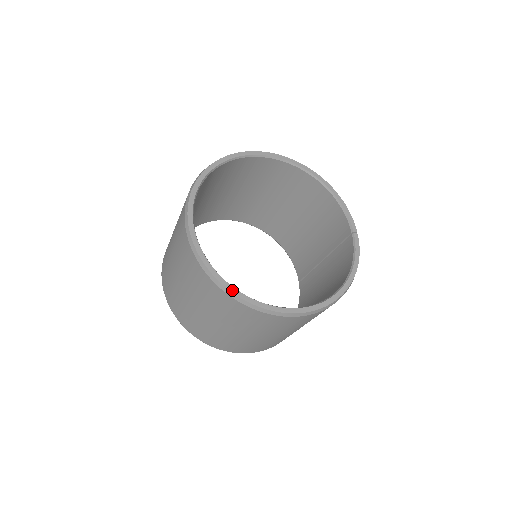
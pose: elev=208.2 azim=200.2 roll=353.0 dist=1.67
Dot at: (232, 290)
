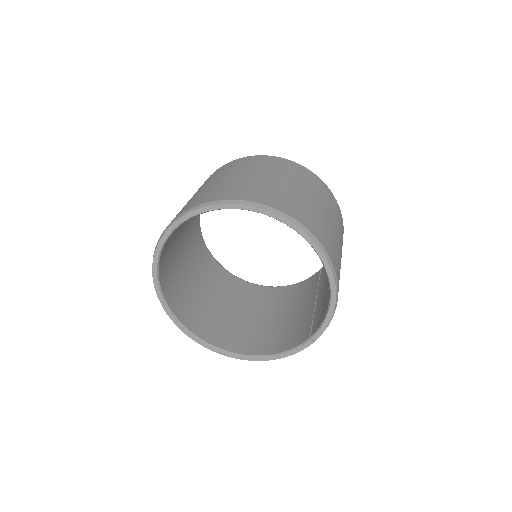
Dot at: (161, 302)
